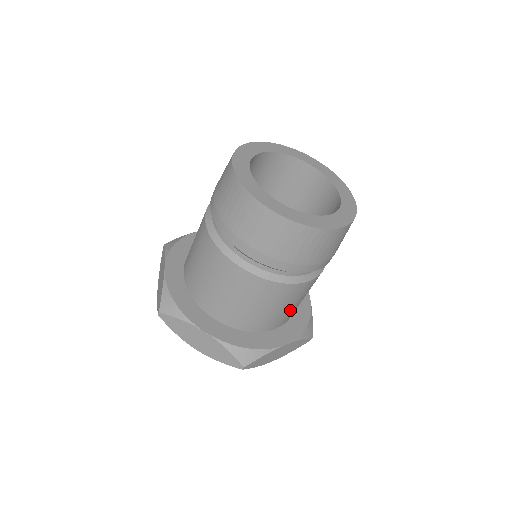
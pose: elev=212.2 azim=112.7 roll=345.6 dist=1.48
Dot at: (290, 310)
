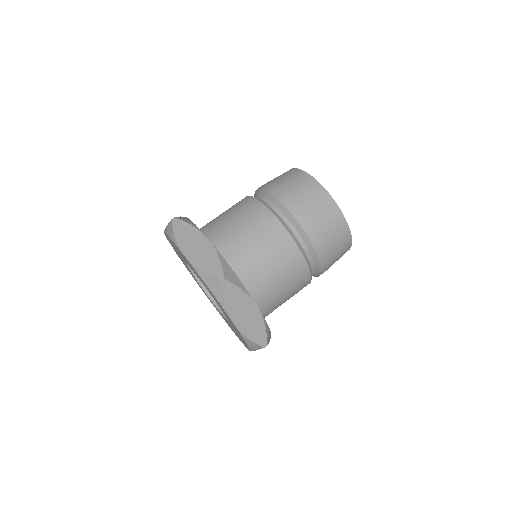
Dot at: (273, 286)
